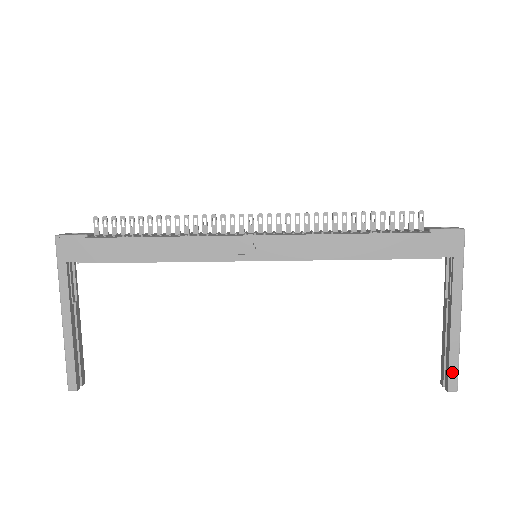
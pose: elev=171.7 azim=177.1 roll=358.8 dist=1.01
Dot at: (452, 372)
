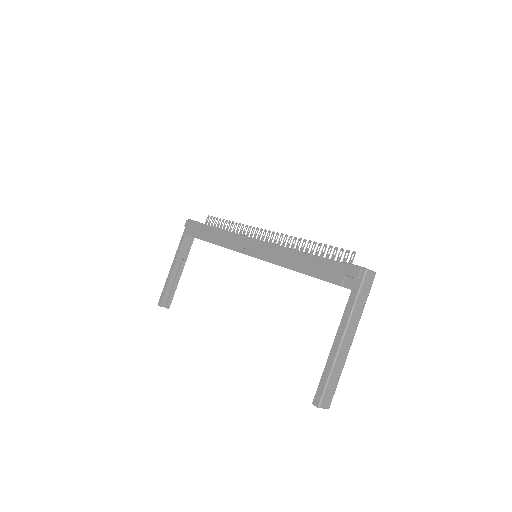
Dot at: (320, 387)
